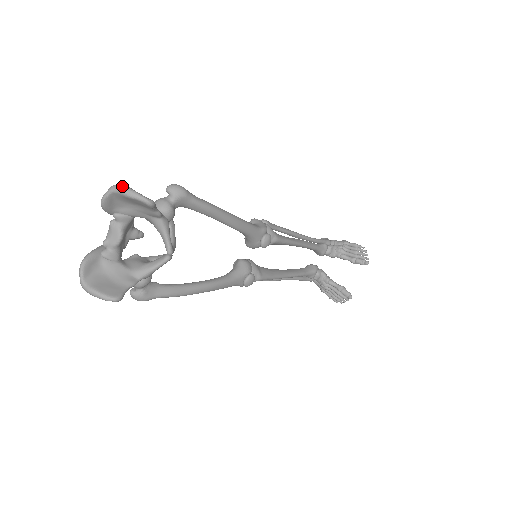
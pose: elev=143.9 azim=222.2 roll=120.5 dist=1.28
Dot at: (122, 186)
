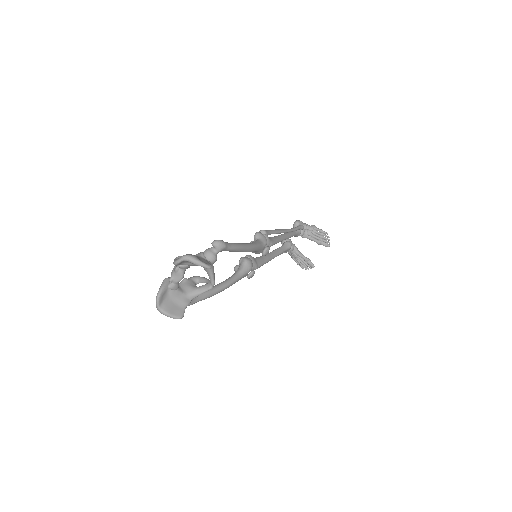
Dot at: (192, 258)
